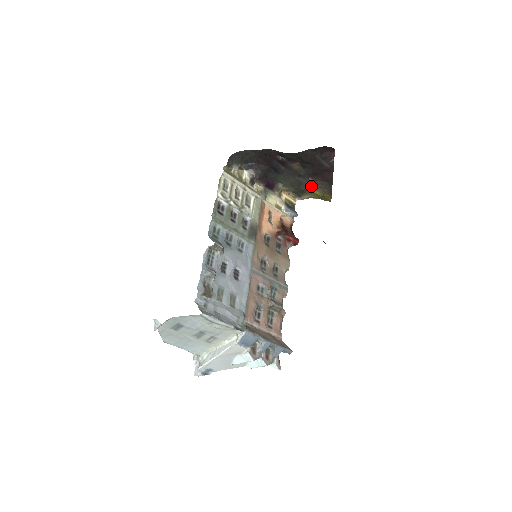
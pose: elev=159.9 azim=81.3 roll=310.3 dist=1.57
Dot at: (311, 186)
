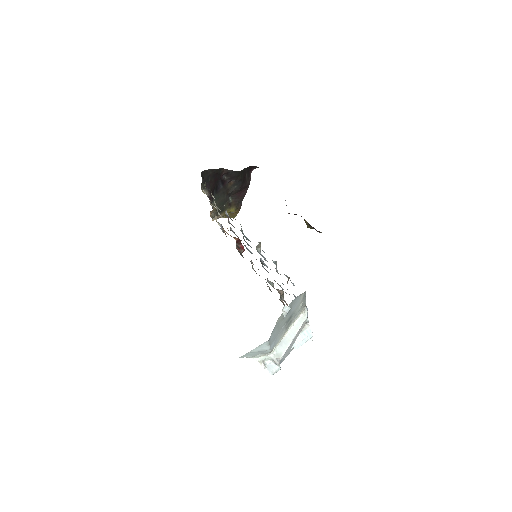
Dot at: (229, 204)
